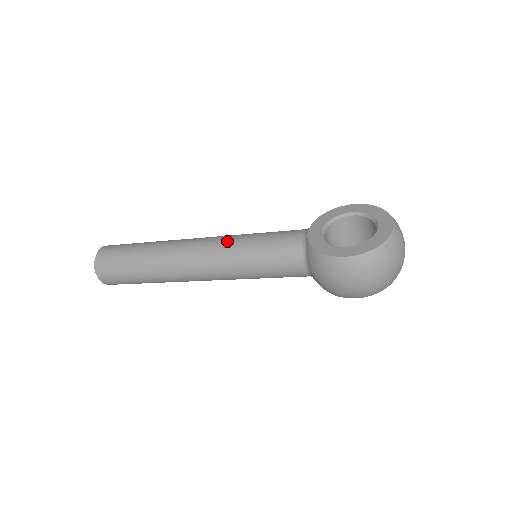
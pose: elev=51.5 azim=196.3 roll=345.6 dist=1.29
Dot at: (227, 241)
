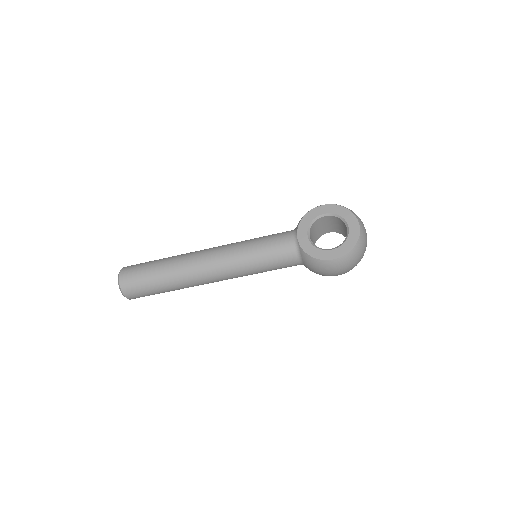
Dot at: (234, 254)
